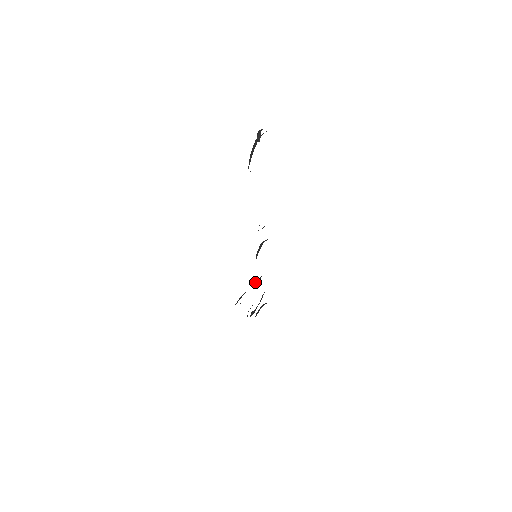
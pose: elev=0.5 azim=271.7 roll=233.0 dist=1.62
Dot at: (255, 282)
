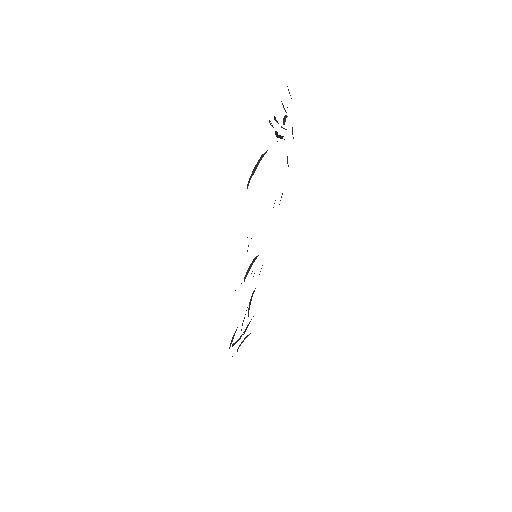
Dot at: occluded
